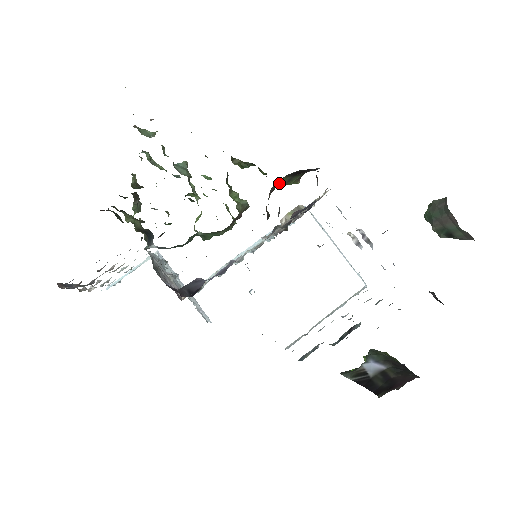
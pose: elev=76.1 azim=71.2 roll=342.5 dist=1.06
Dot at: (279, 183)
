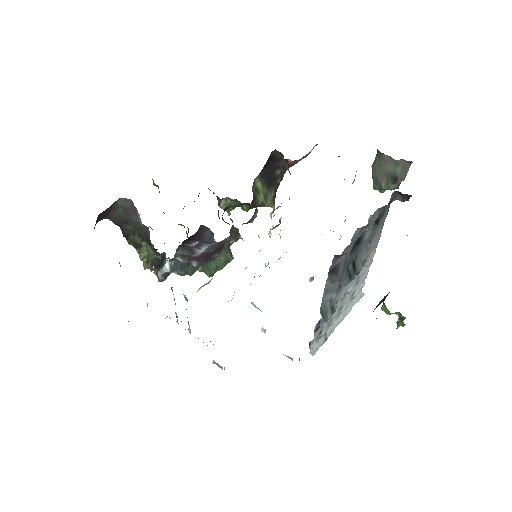
Dot at: (258, 192)
